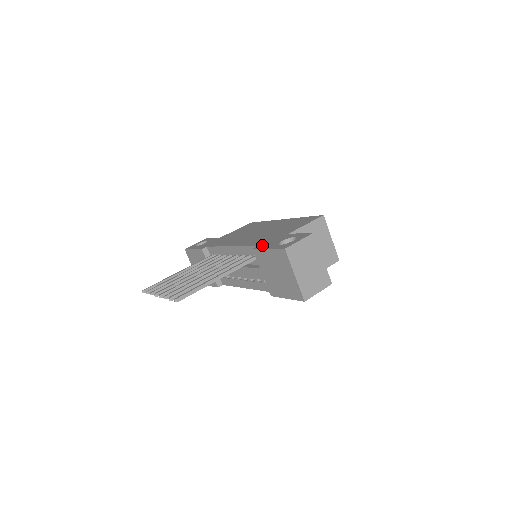
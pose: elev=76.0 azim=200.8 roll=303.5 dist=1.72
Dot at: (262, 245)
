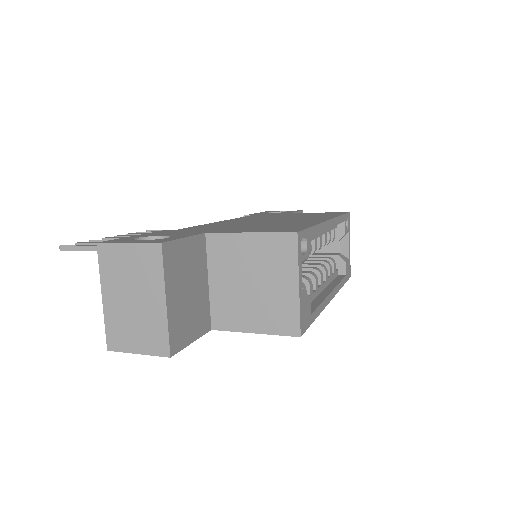
Dot at: (167, 231)
